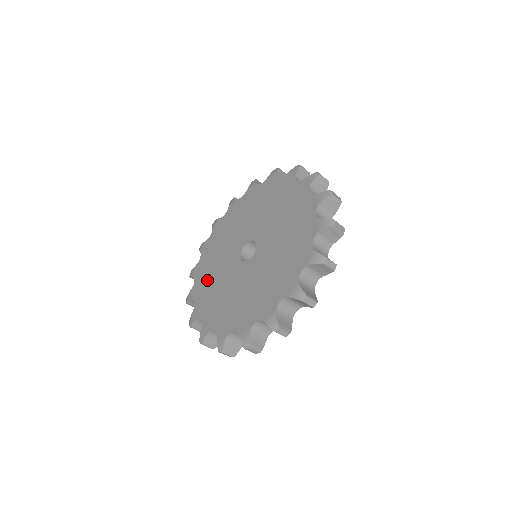
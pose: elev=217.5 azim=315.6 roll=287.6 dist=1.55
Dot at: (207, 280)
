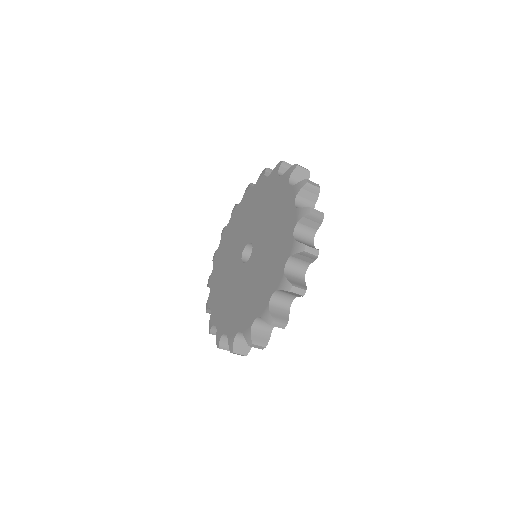
Dot at: (221, 300)
